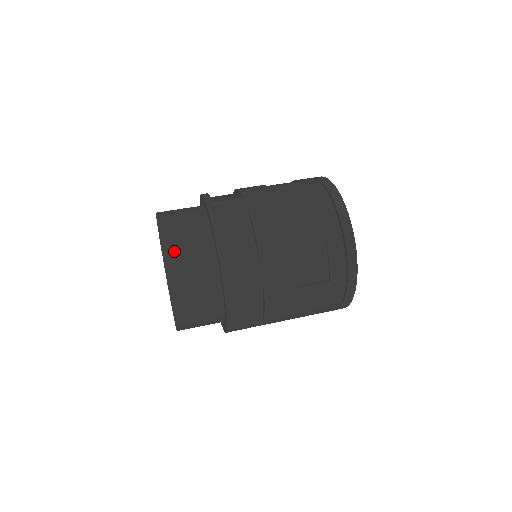
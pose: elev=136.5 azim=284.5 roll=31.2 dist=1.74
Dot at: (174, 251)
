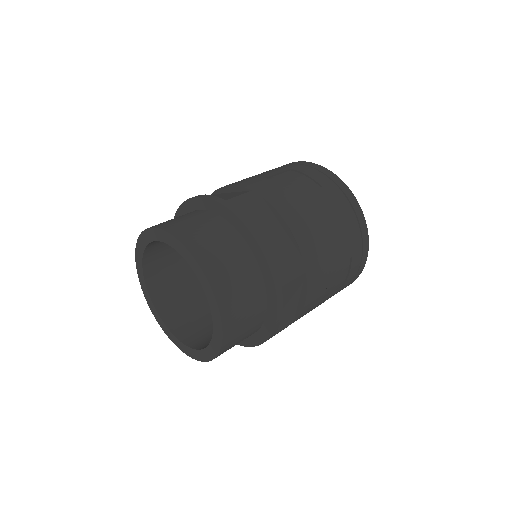
Dot at: (164, 223)
